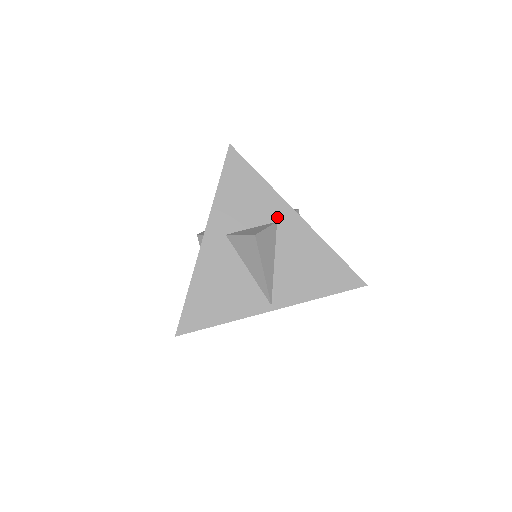
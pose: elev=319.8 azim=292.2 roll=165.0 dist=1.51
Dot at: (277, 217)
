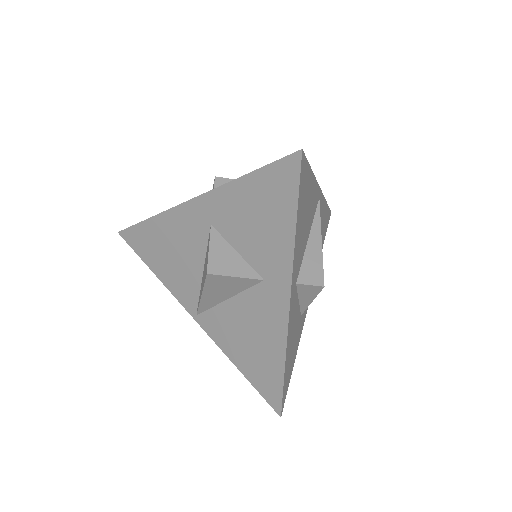
Dot at: (268, 277)
